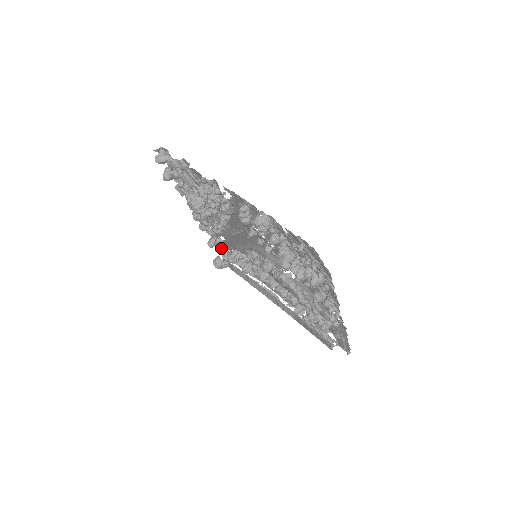
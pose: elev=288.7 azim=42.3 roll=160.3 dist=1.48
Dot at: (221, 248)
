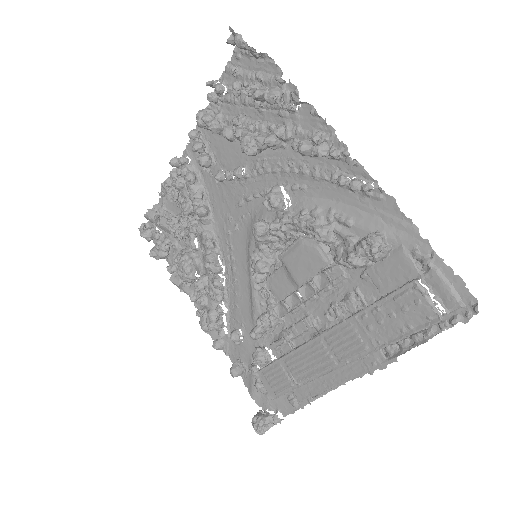
Dot at: (253, 380)
